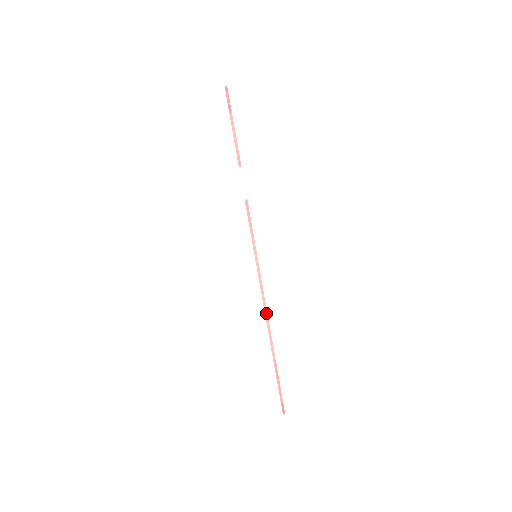
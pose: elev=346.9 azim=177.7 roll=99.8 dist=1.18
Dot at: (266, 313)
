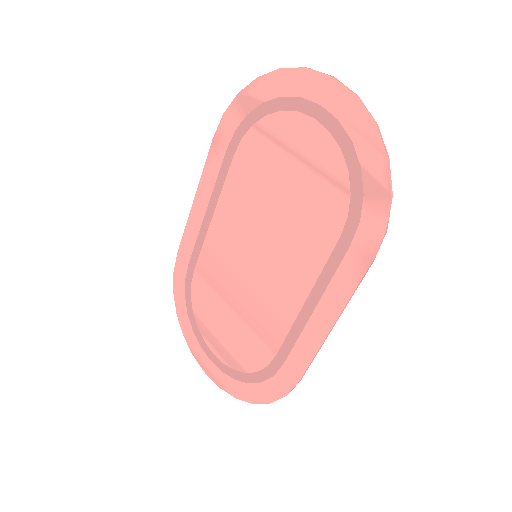
Dot at: occluded
